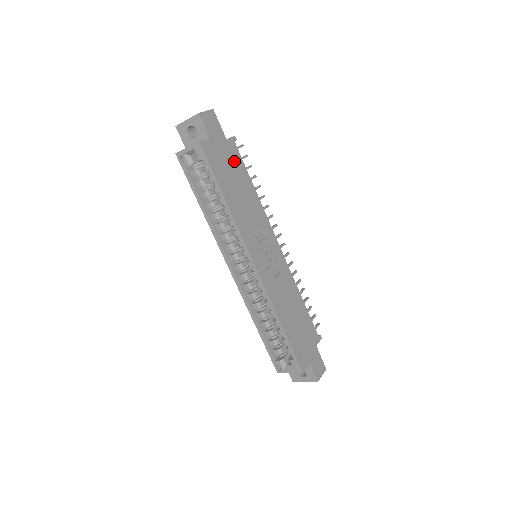
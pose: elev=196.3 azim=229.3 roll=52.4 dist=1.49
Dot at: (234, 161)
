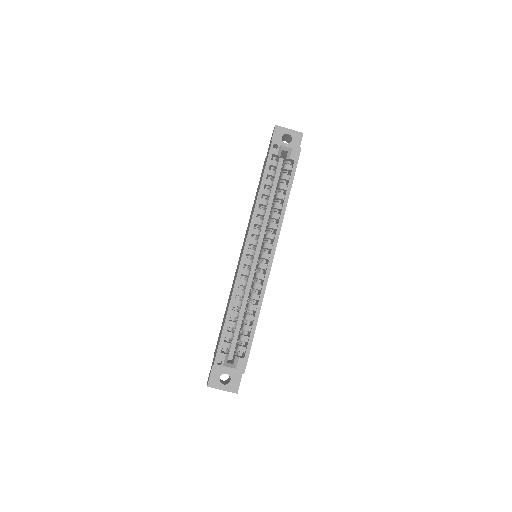
Dot at: occluded
